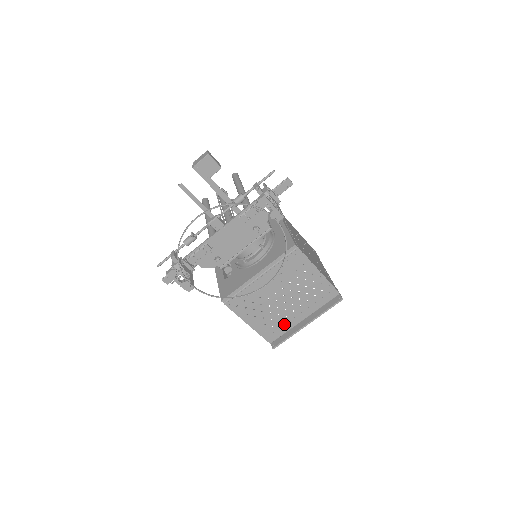
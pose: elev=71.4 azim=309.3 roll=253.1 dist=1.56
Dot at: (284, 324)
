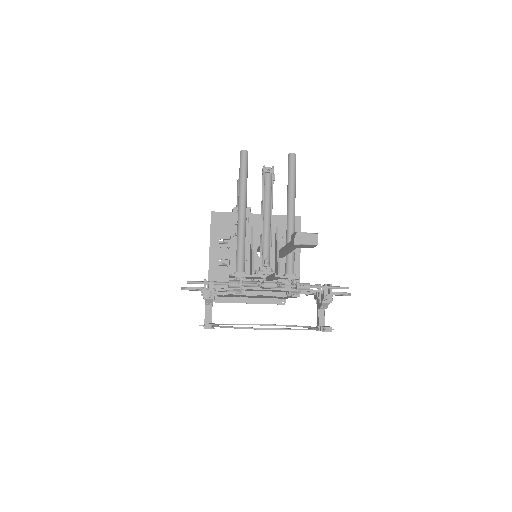
Dot at: occluded
